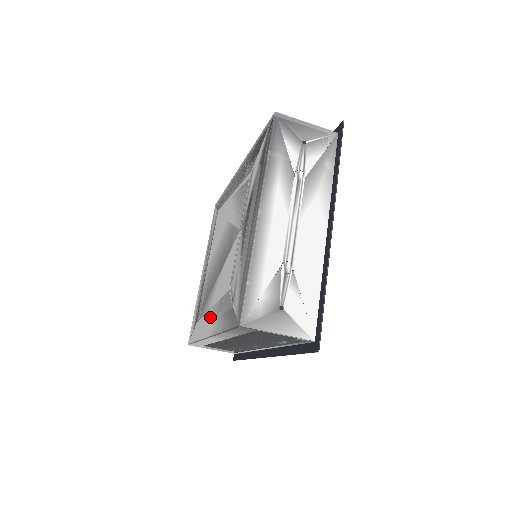
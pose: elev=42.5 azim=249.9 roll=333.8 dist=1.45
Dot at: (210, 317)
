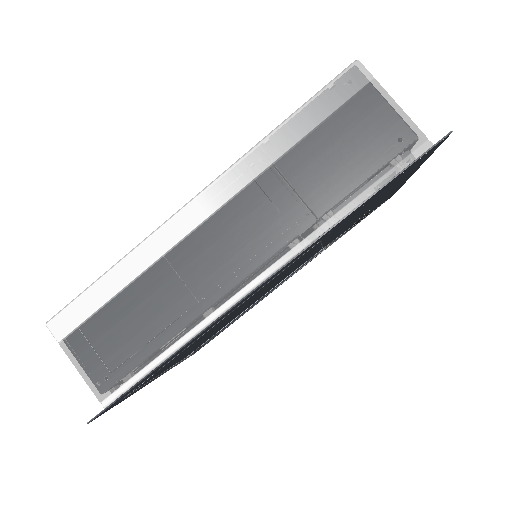
Dot at: occluded
